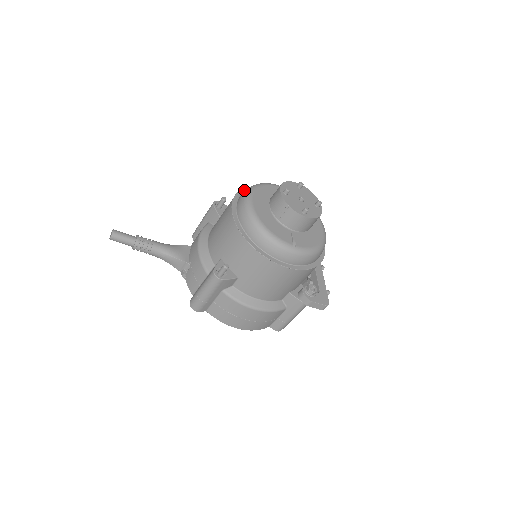
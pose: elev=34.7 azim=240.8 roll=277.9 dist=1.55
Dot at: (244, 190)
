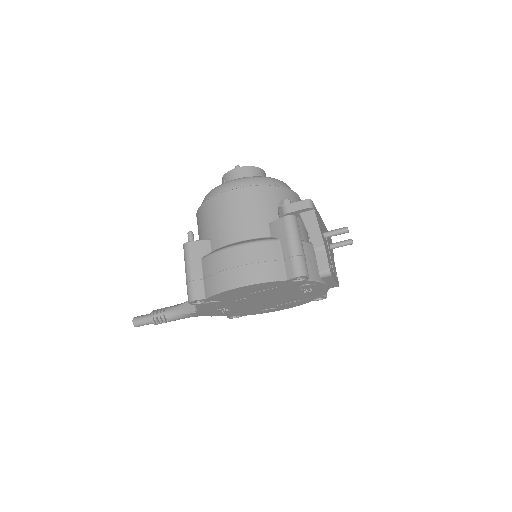
Dot at: occluded
